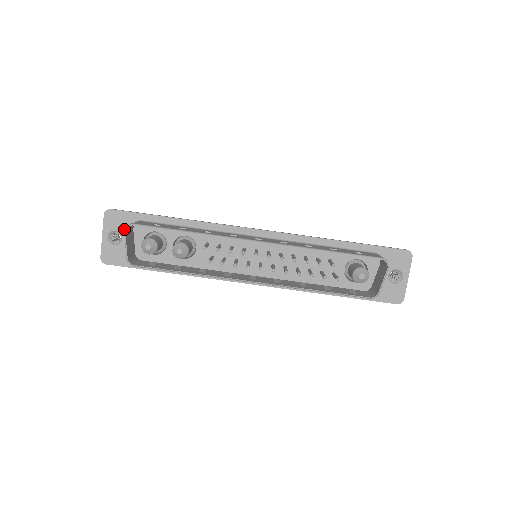
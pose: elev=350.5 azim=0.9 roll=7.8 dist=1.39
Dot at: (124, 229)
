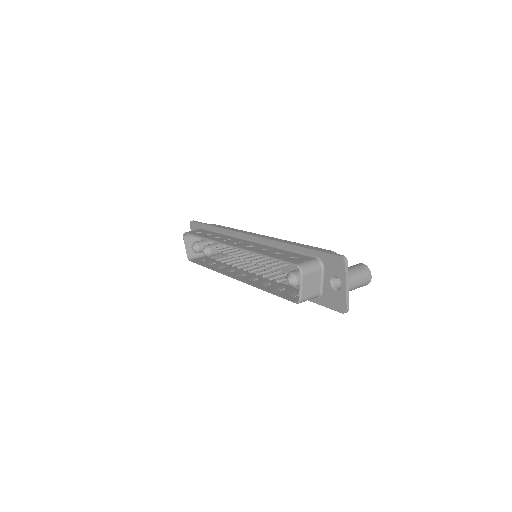
Dot at: occluded
